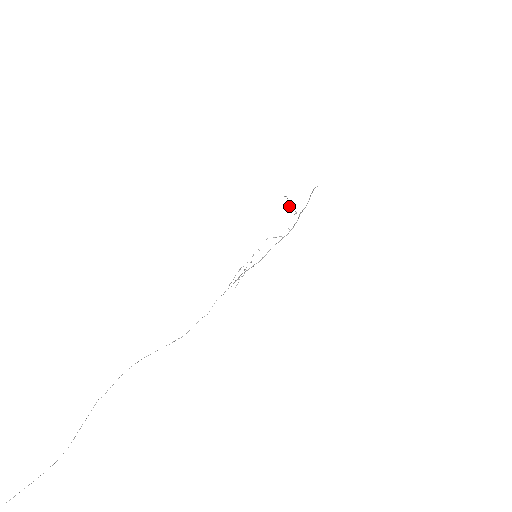
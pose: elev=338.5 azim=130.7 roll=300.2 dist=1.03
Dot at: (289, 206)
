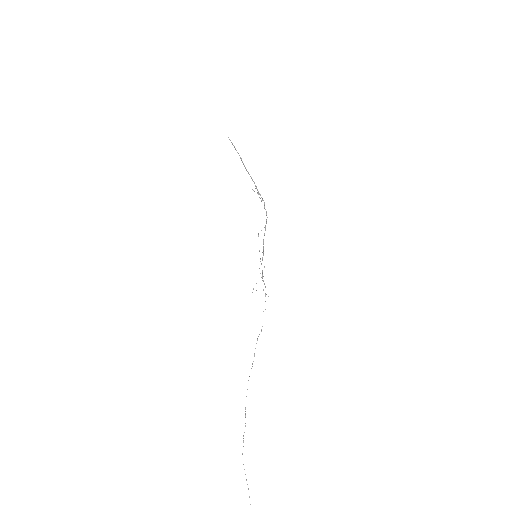
Dot at: occluded
